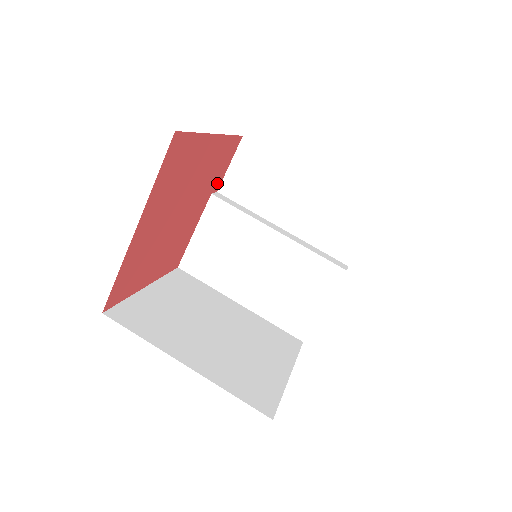
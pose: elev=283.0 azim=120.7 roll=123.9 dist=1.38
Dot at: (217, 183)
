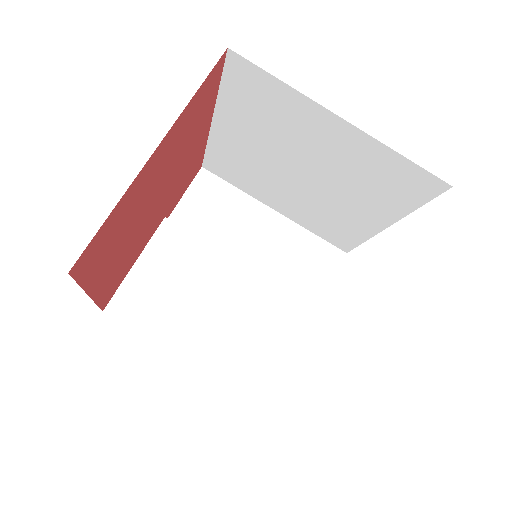
Dot at: (171, 208)
